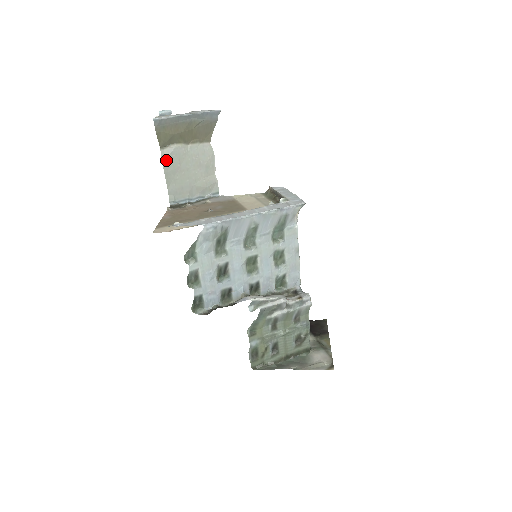
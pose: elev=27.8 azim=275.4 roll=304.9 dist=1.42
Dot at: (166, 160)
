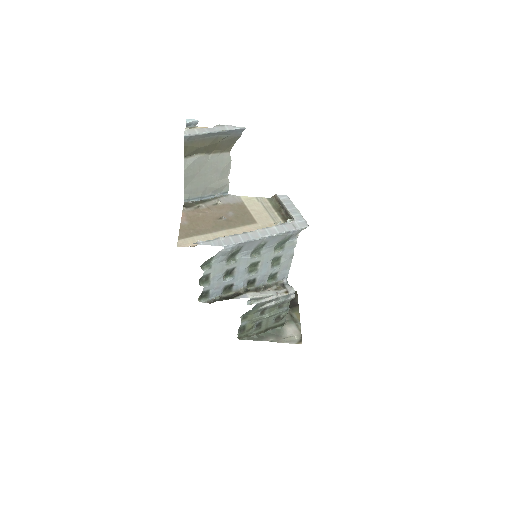
Dot at: (188, 167)
